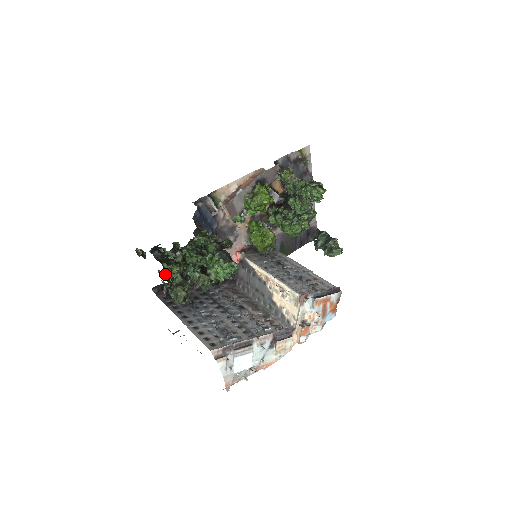
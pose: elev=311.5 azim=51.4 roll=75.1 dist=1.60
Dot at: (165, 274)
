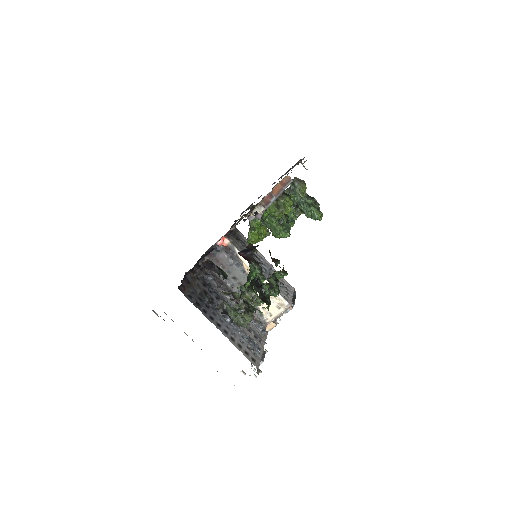
Dot at: (262, 312)
